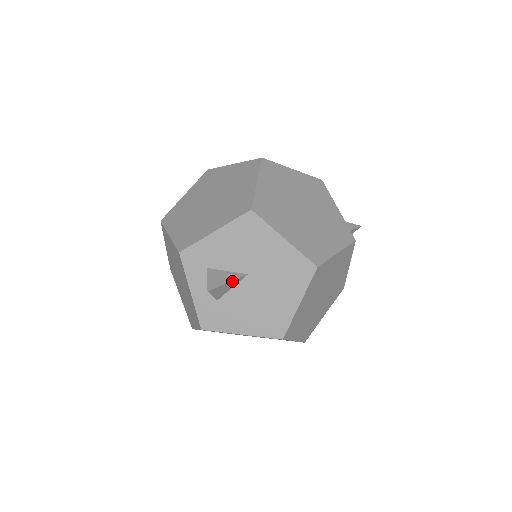
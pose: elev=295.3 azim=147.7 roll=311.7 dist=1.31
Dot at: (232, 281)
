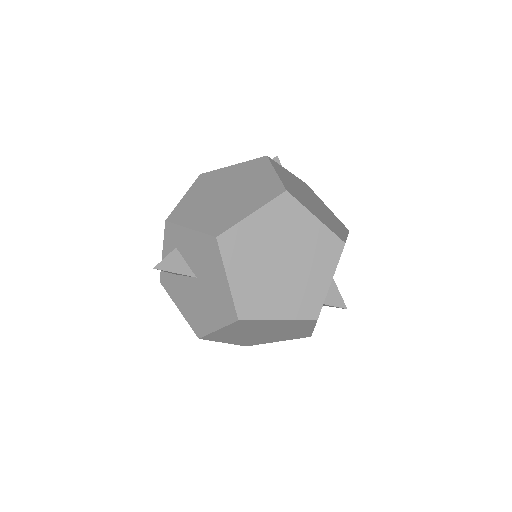
Dot at: (180, 274)
